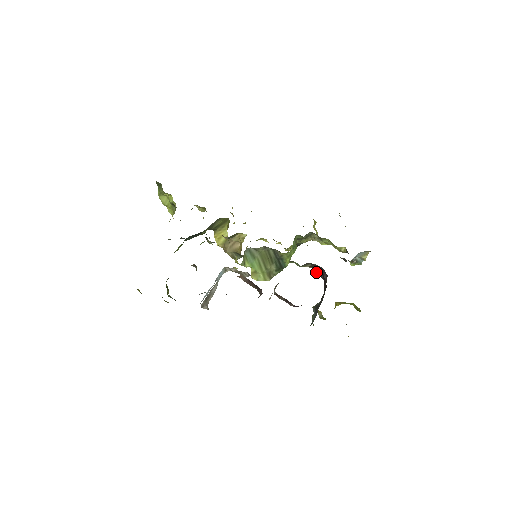
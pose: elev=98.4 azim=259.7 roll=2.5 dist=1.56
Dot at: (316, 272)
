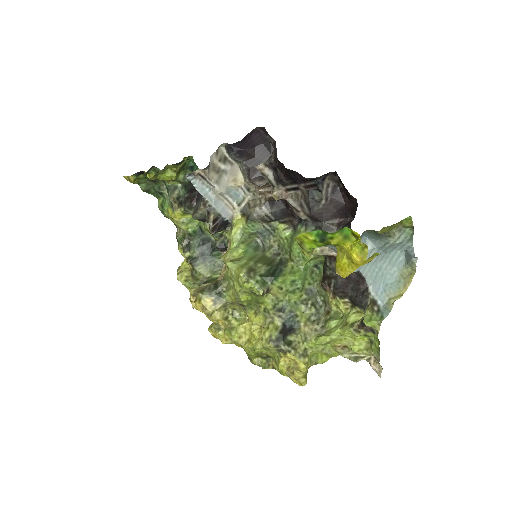
Dot at: occluded
